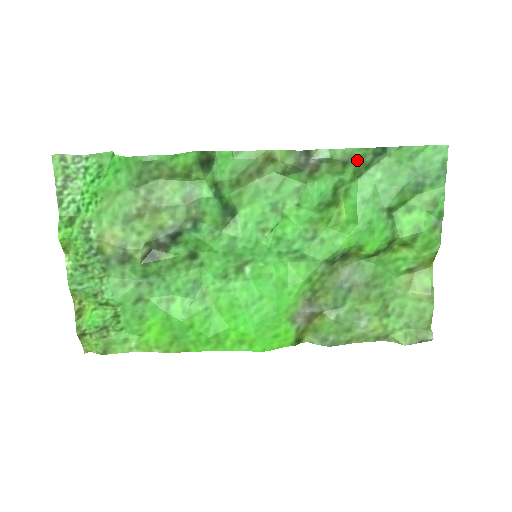
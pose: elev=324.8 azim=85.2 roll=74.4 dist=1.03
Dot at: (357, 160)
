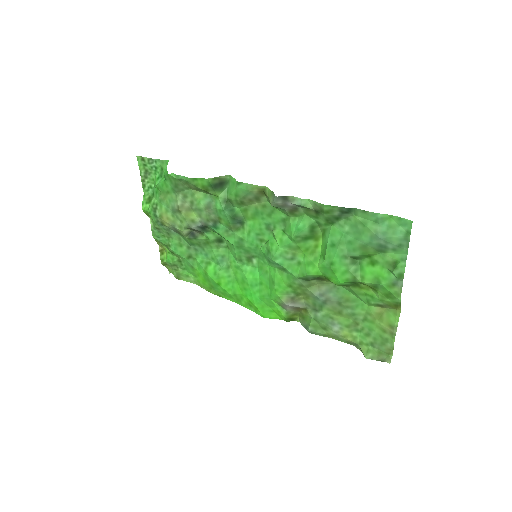
Dot at: (326, 213)
